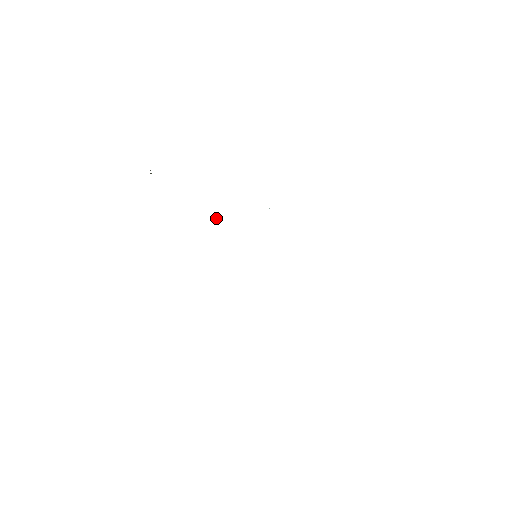
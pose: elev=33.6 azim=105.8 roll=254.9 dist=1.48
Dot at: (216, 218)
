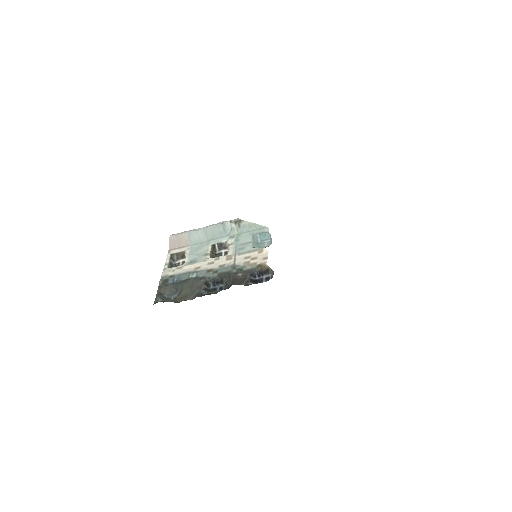
Dot at: occluded
